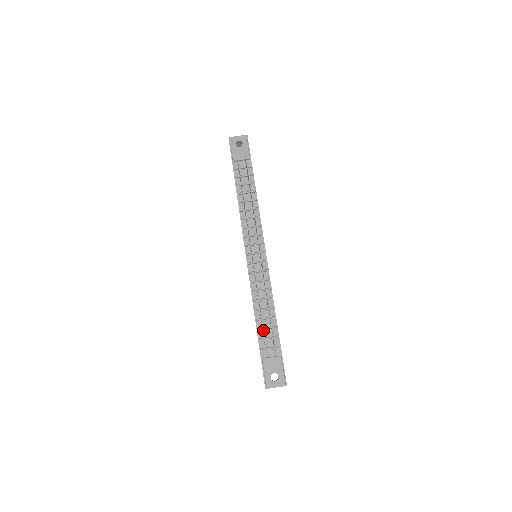
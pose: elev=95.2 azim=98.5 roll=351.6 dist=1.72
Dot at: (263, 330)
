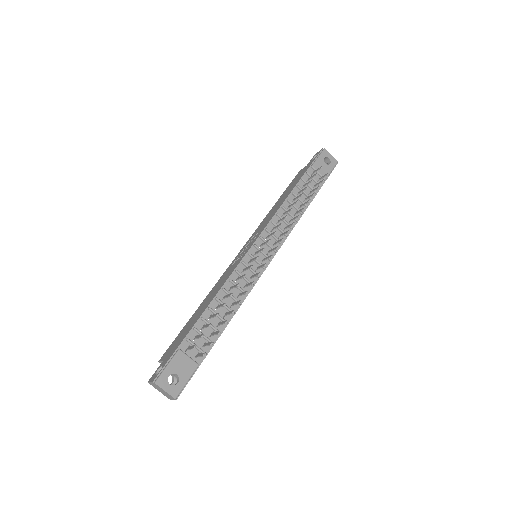
Dot at: (205, 323)
